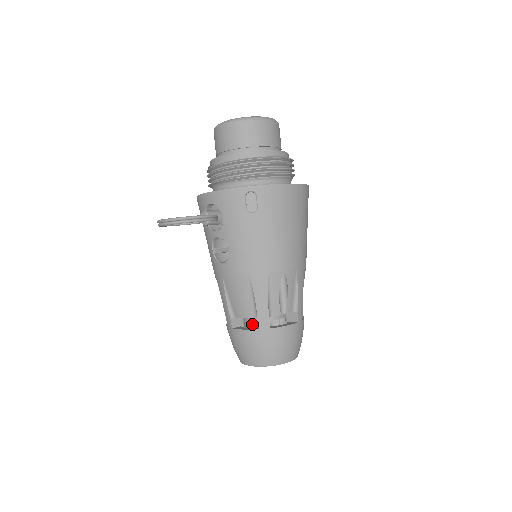
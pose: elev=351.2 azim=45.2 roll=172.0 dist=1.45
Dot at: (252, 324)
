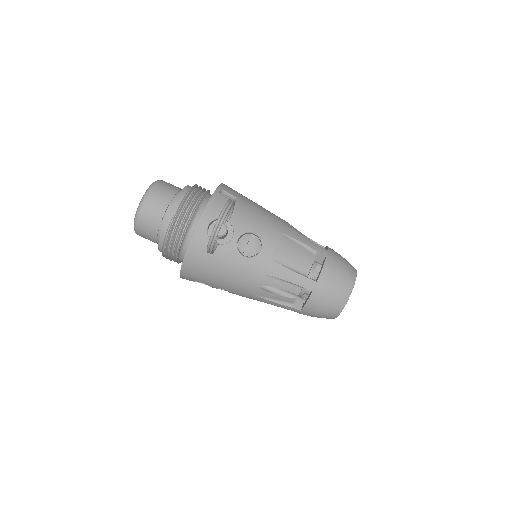
Dot at: (316, 274)
